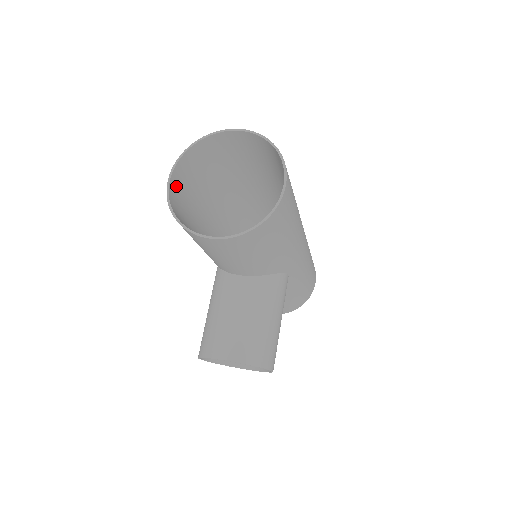
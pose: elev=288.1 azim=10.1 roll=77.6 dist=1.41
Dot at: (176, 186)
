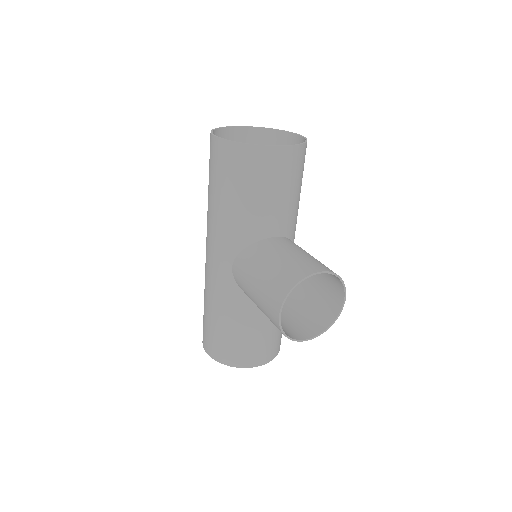
Dot at: (215, 149)
